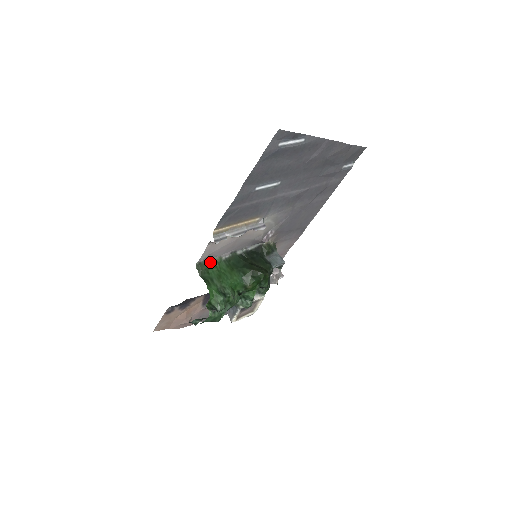
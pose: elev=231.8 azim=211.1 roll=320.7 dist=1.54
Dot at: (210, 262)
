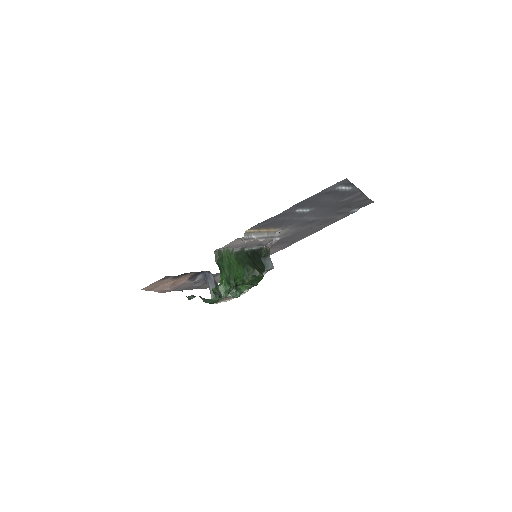
Dot at: (225, 251)
